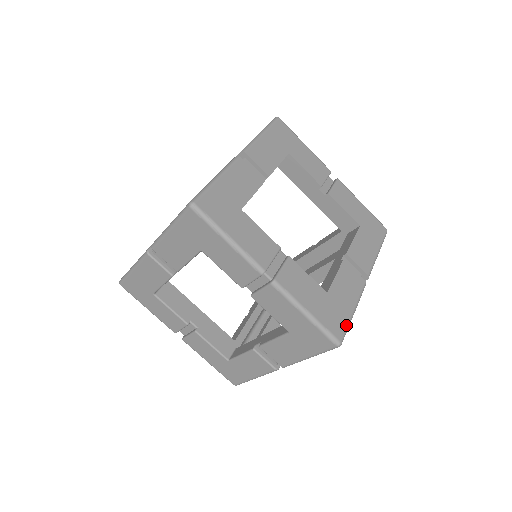
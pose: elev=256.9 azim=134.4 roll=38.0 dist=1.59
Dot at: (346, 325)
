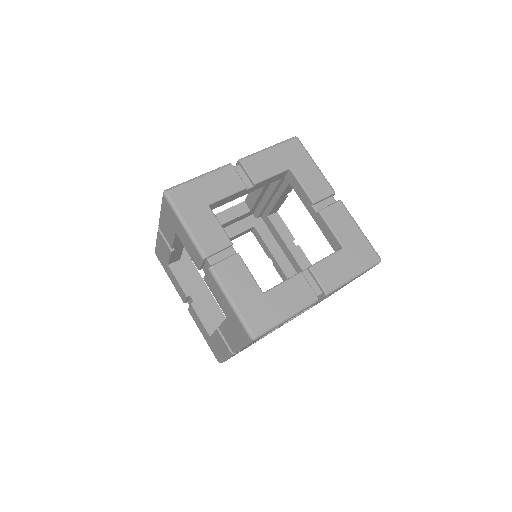
Dot at: occluded
